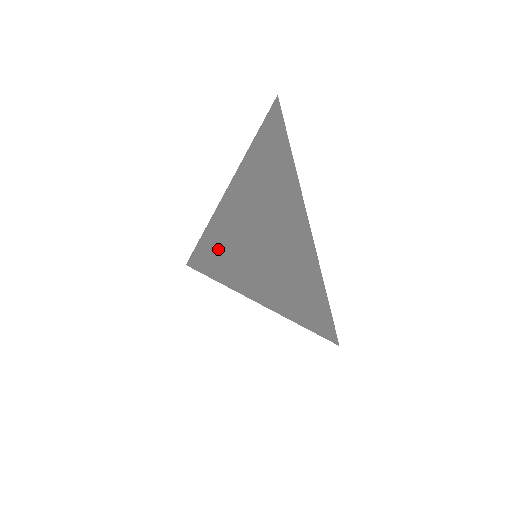
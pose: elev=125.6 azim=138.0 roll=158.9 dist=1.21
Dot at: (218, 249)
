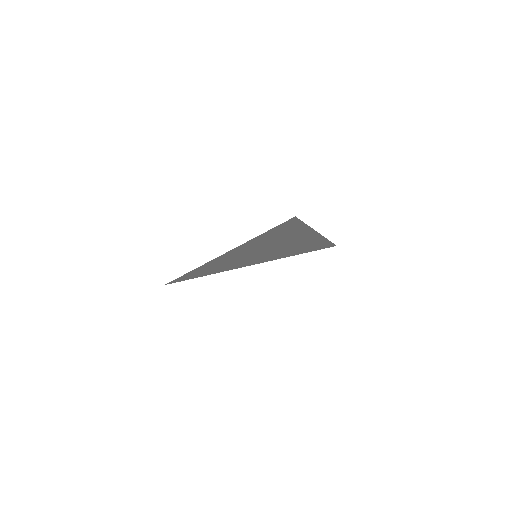
Dot at: occluded
